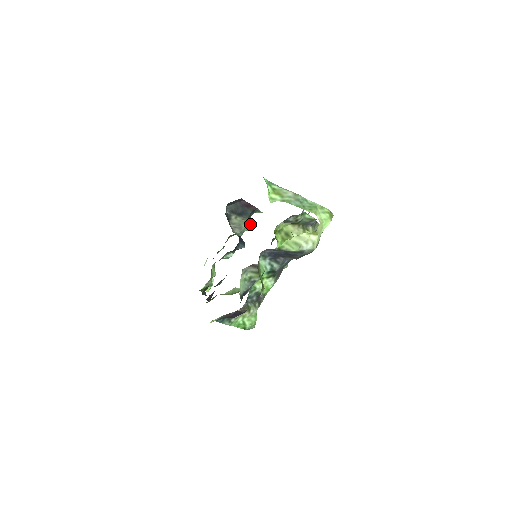
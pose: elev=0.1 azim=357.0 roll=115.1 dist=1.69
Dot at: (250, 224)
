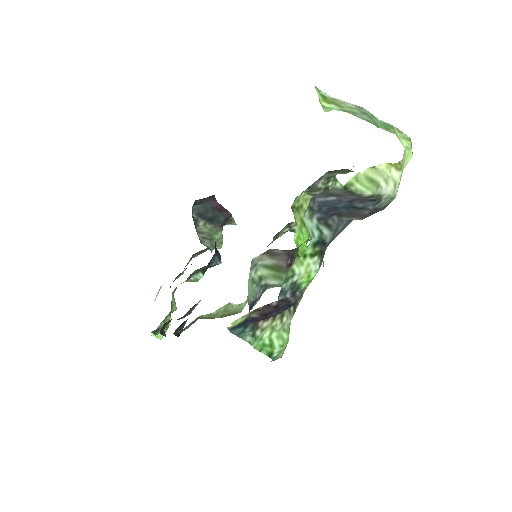
Dot at: occluded
